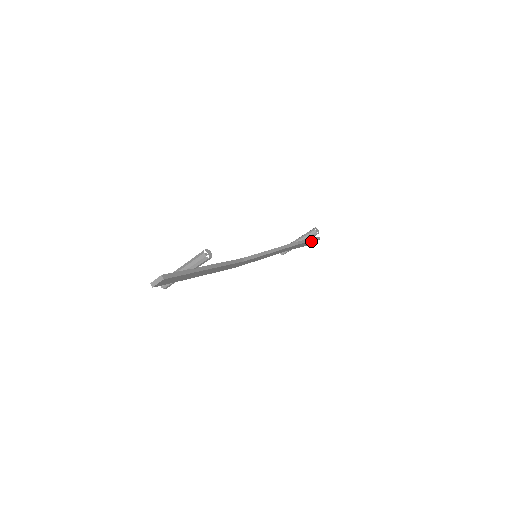
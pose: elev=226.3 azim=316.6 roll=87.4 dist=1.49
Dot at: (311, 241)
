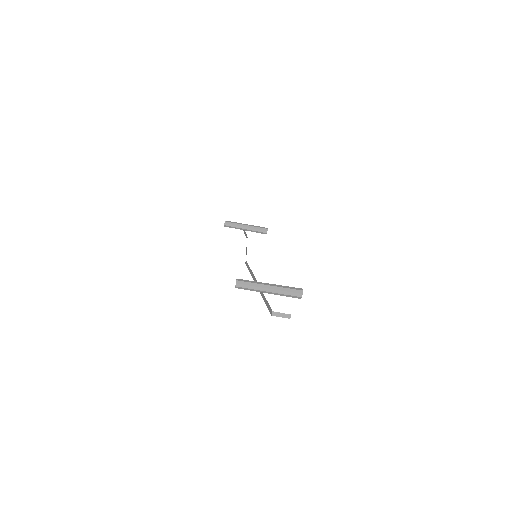
Dot at: occluded
